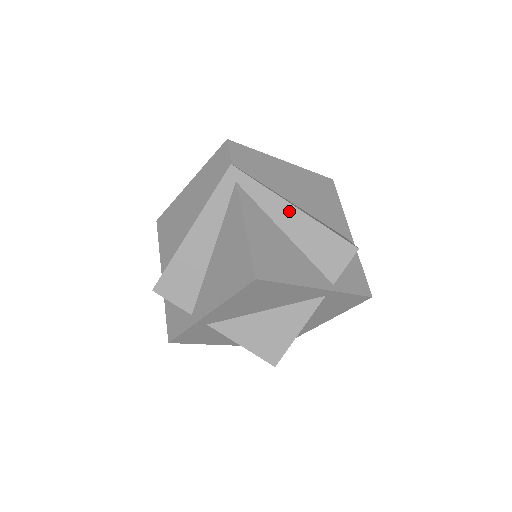
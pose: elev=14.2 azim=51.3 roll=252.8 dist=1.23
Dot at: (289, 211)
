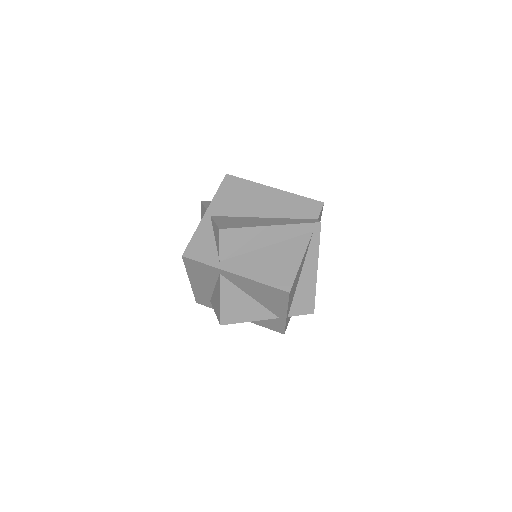
Dot at: (313, 268)
